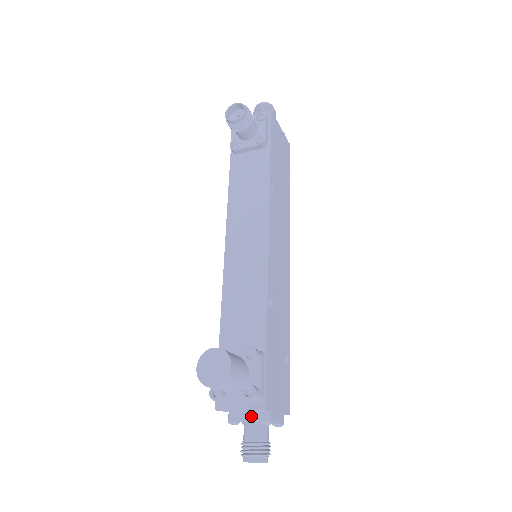
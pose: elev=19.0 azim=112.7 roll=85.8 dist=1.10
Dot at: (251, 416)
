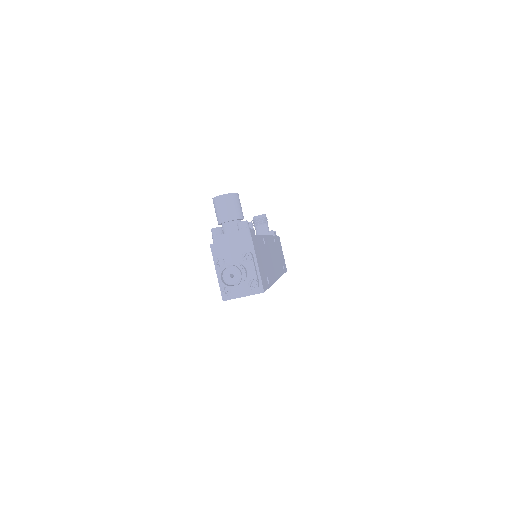
Dot at: (236, 254)
